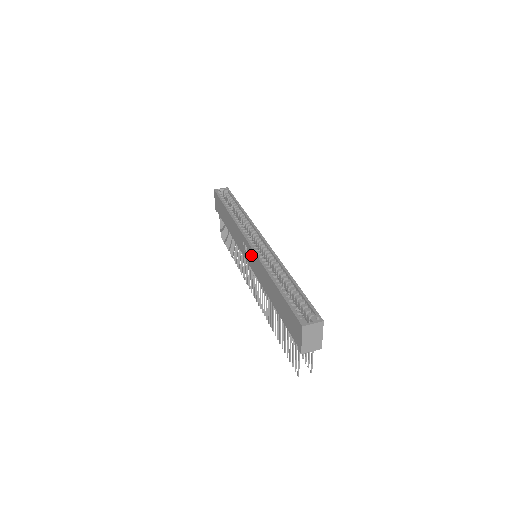
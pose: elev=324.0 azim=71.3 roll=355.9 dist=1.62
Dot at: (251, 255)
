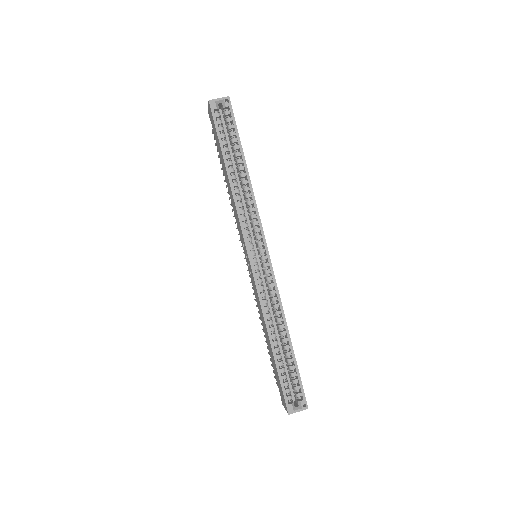
Dot at: occluded
